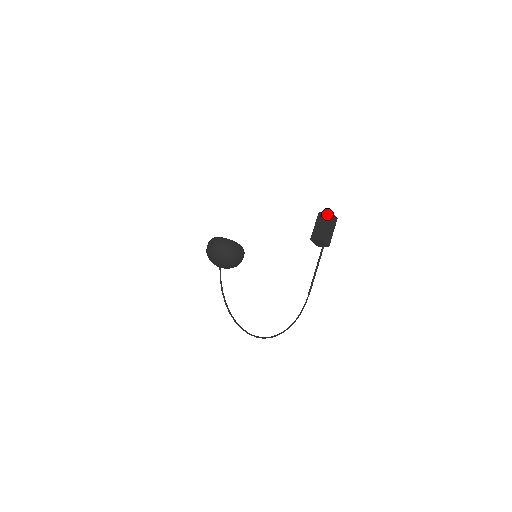
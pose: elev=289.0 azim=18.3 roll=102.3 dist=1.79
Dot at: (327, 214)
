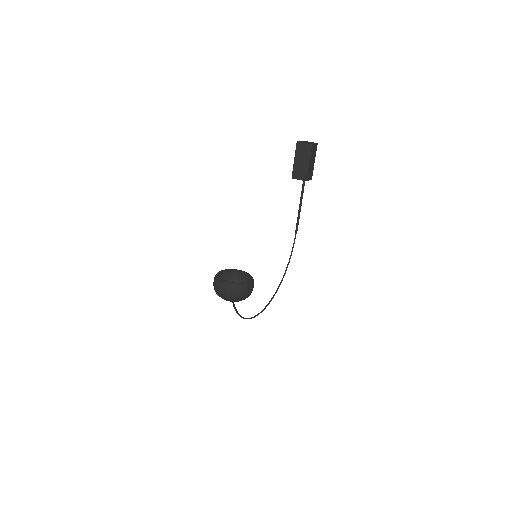
Dot at: (308, 147)
